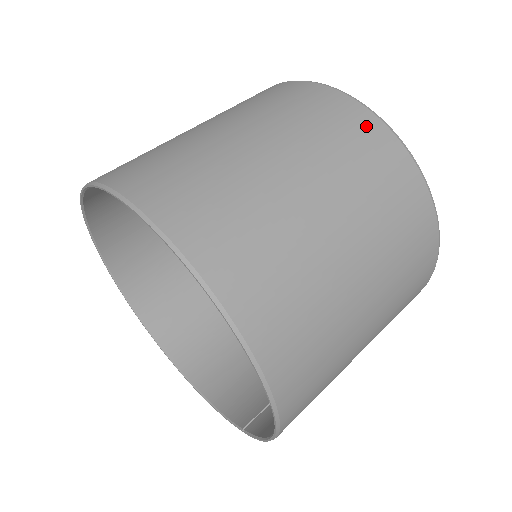
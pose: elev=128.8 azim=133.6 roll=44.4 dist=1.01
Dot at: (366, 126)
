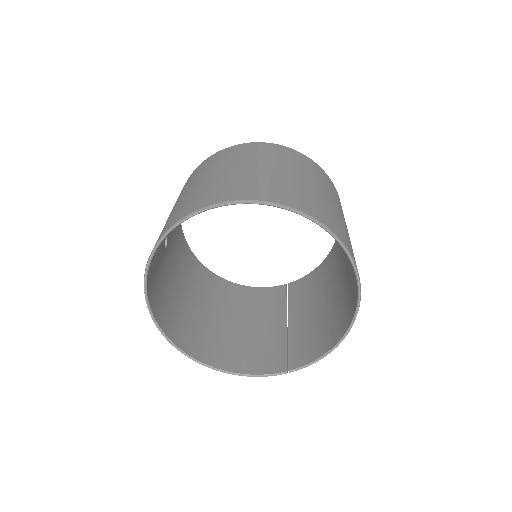
Dot at: (317, 167)
